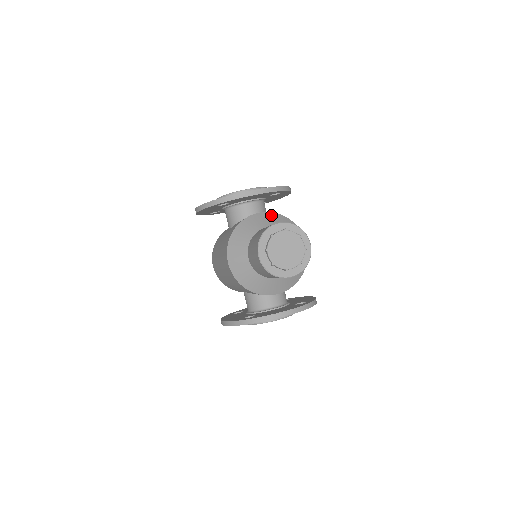
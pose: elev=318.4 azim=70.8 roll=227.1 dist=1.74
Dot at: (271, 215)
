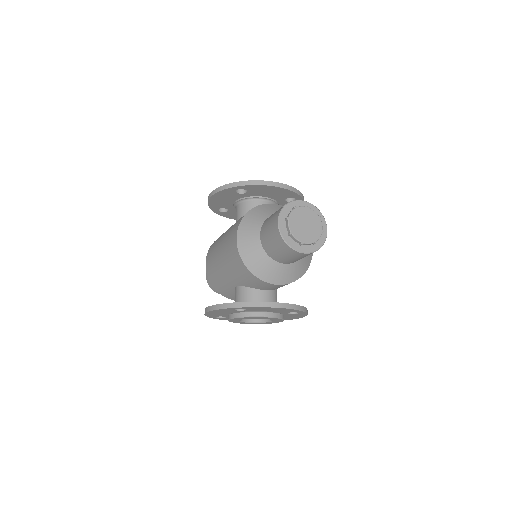
Dot at: occluded
